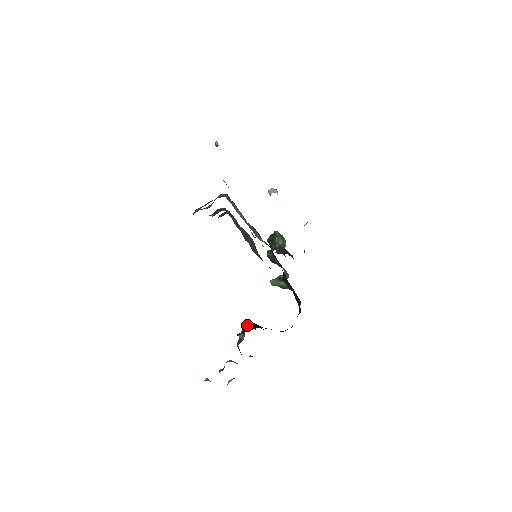
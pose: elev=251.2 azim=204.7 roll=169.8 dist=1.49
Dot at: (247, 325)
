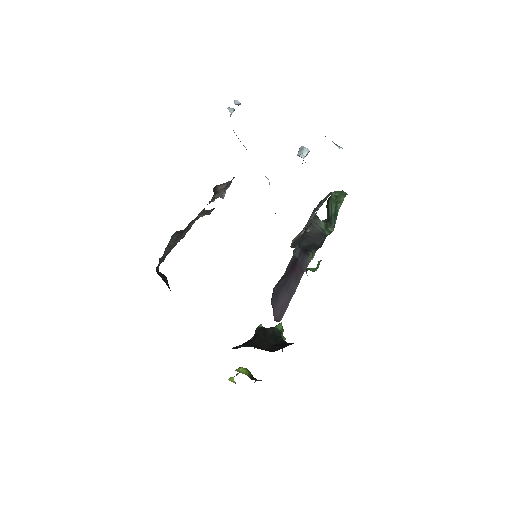
Dot at: occluded
